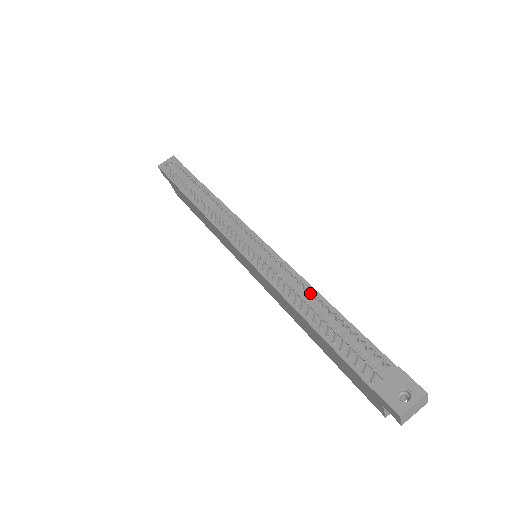
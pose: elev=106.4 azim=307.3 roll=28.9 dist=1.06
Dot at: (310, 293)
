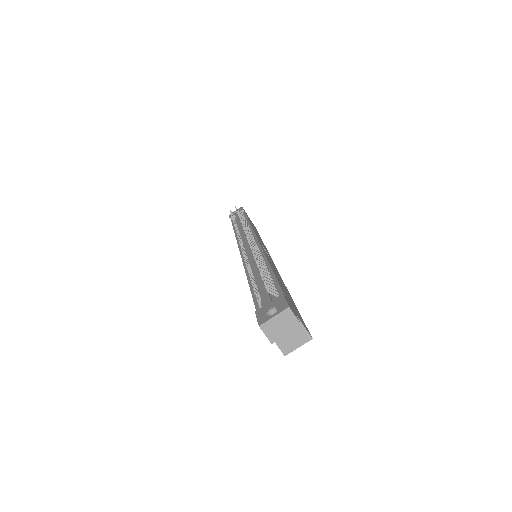
Dot at: occluded
